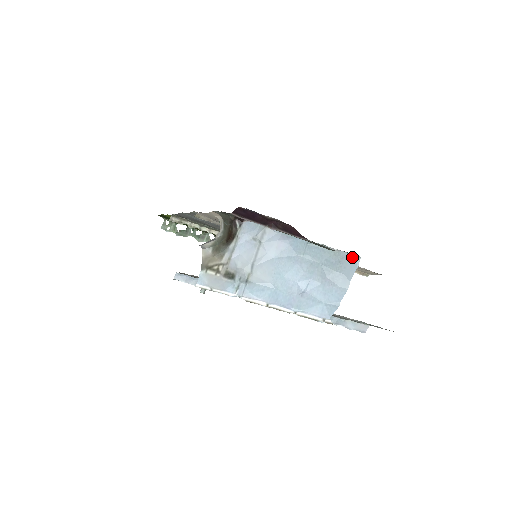
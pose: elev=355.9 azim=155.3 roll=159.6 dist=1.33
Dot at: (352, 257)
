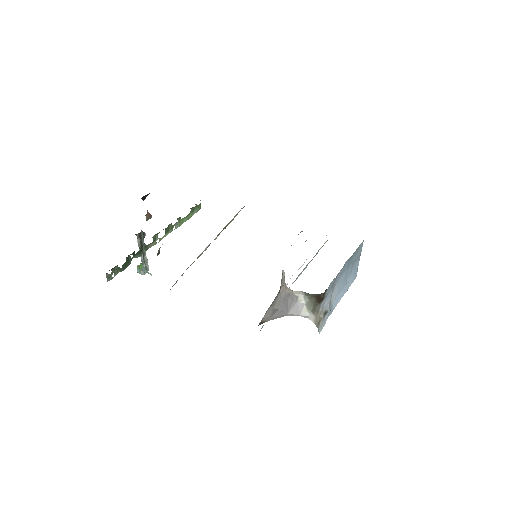
Dot at: (362, 243)
